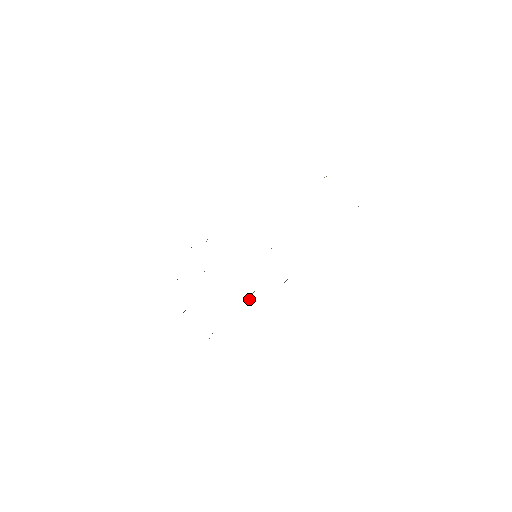
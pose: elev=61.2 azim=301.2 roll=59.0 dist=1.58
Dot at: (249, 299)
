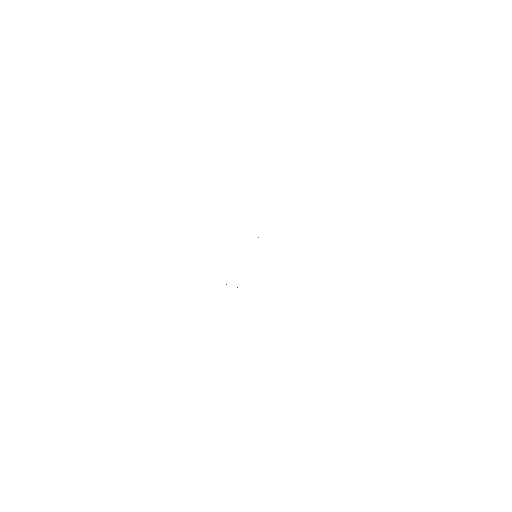
Dot at: occluded
